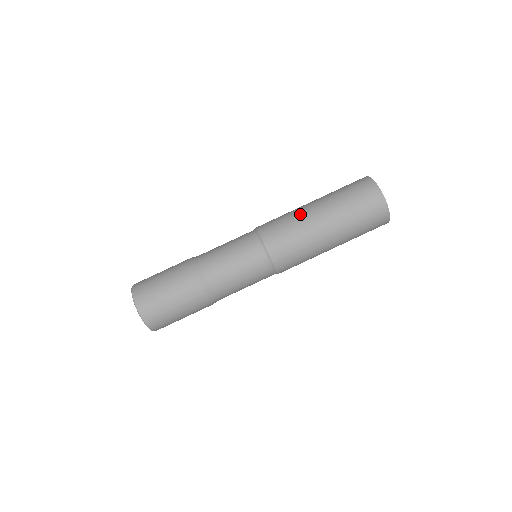
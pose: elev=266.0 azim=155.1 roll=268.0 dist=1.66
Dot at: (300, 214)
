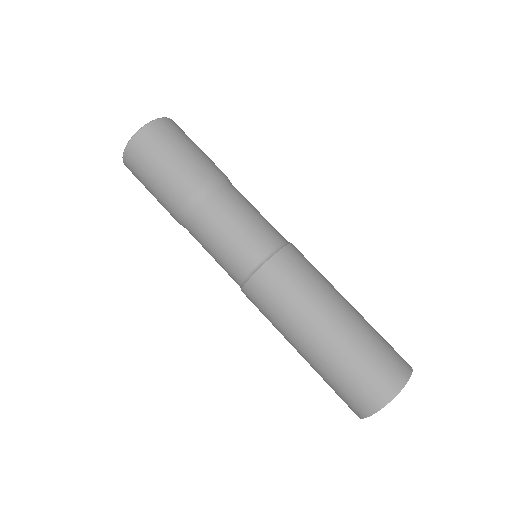
Dot at: (306, 313)
